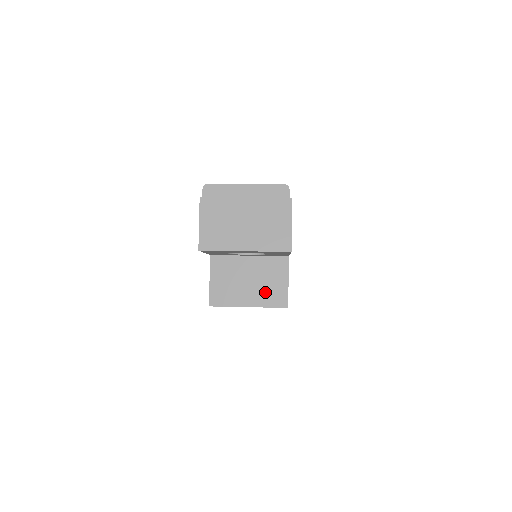
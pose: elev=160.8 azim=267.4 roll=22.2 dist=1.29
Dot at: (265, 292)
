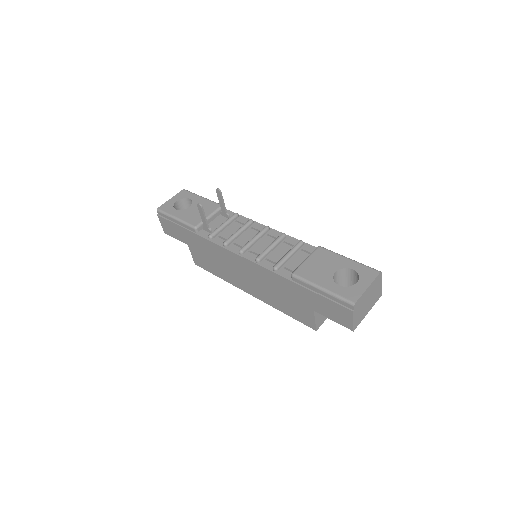
Dot at: occluded
